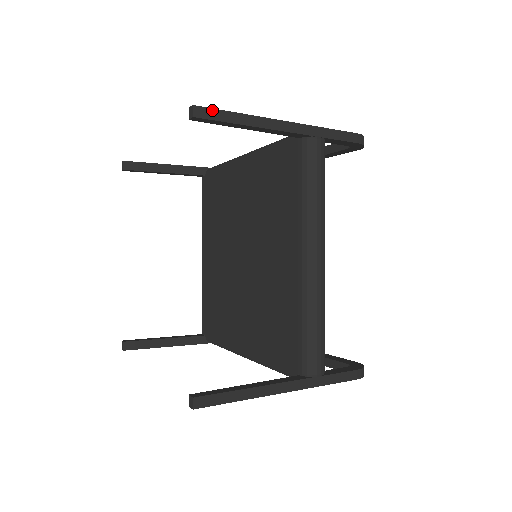
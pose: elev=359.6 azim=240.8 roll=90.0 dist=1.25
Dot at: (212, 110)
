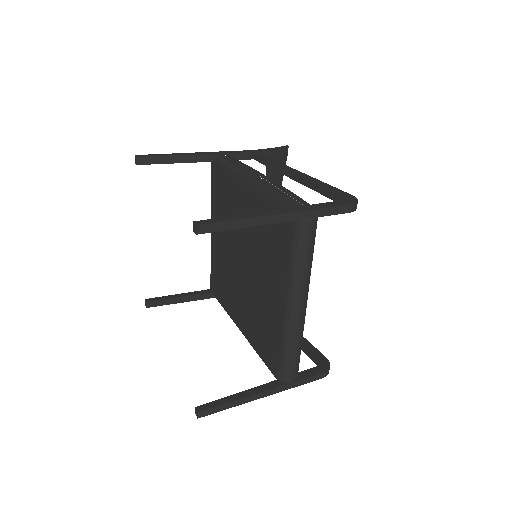
Dot at: (213, 224)
